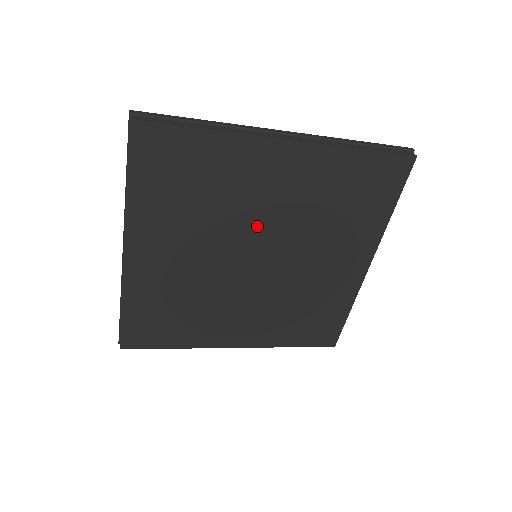
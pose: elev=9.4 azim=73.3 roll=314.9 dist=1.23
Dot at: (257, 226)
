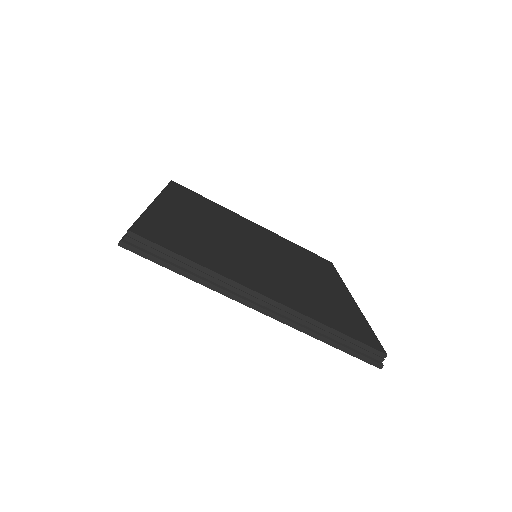
Dot at: (251, 238)
